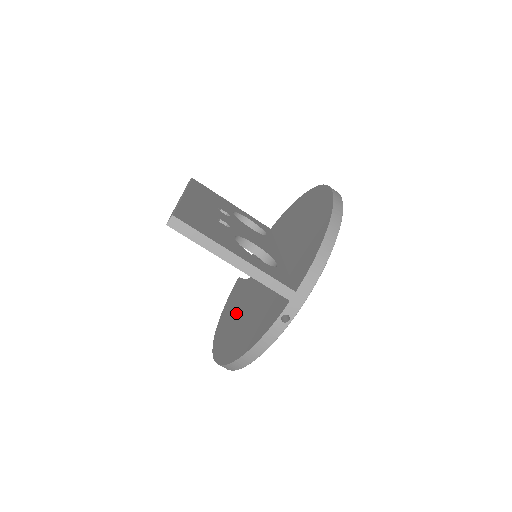
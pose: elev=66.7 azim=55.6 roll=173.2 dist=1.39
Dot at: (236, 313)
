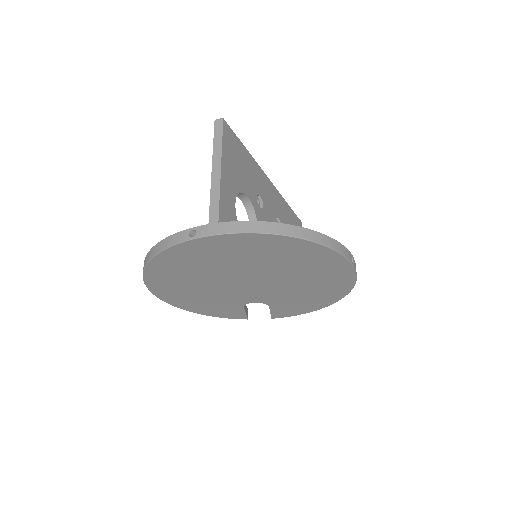
Dot at: occluded
